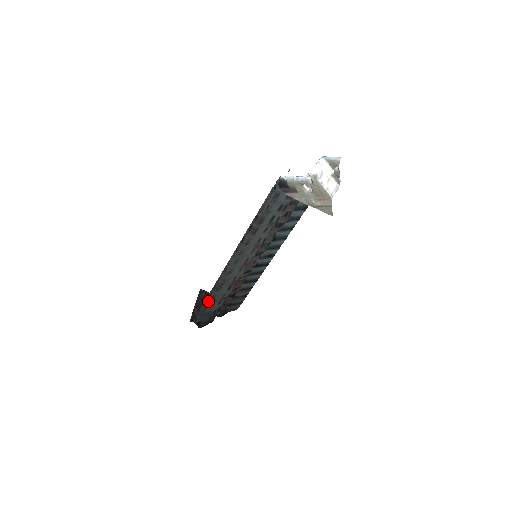
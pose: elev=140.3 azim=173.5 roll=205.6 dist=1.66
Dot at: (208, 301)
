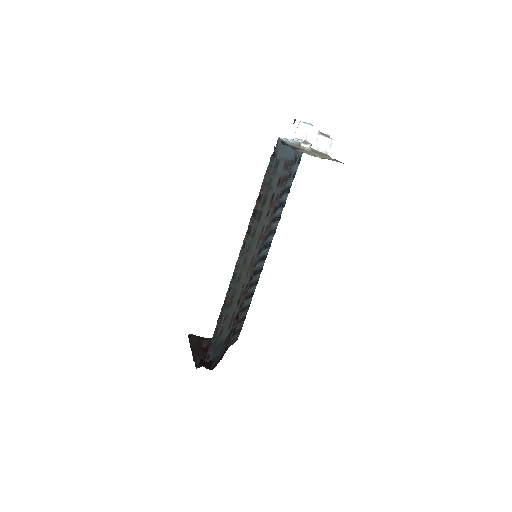
Dot at: (220, 326)
